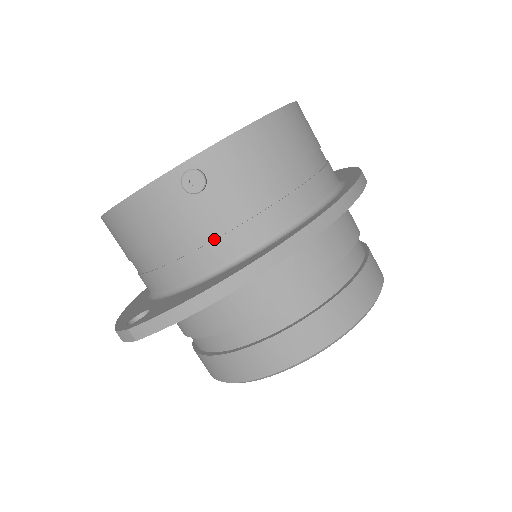
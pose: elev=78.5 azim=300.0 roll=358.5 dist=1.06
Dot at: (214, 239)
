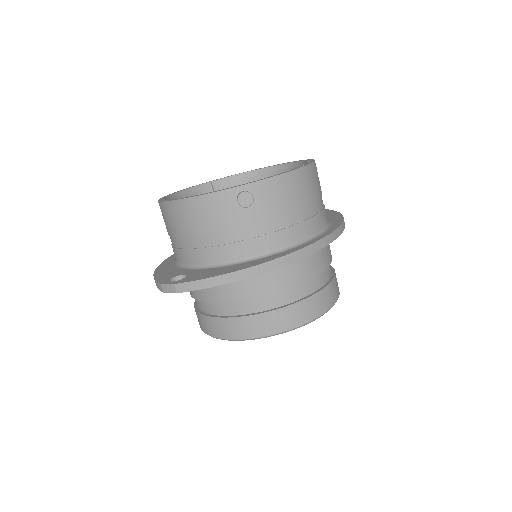
Dot at: (246, 239)
